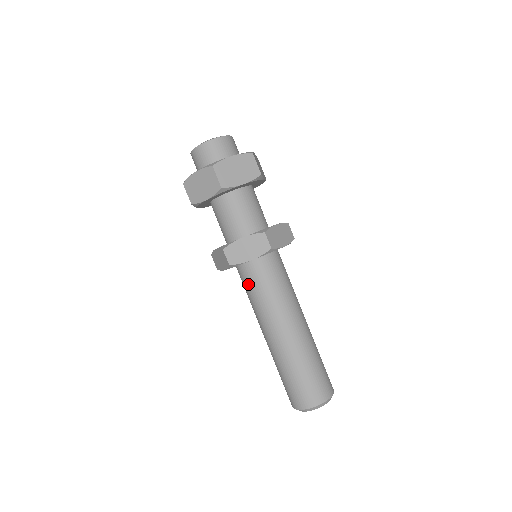
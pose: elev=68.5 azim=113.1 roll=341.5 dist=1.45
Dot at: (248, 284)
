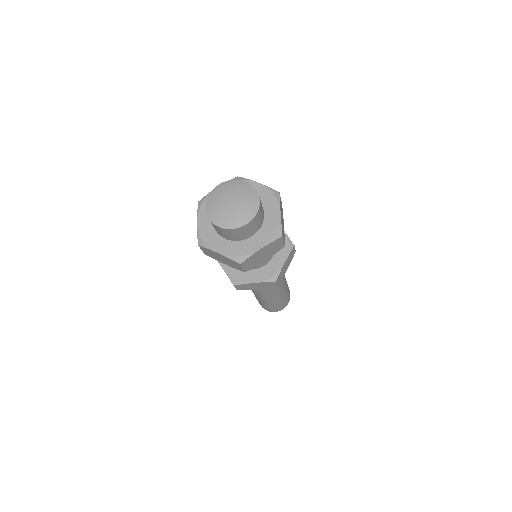
Dot at: occluded
